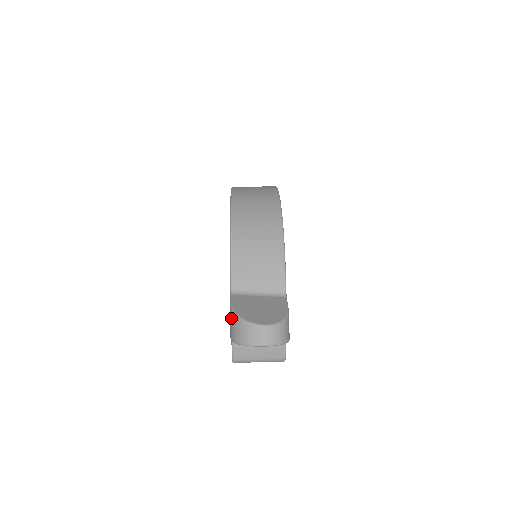
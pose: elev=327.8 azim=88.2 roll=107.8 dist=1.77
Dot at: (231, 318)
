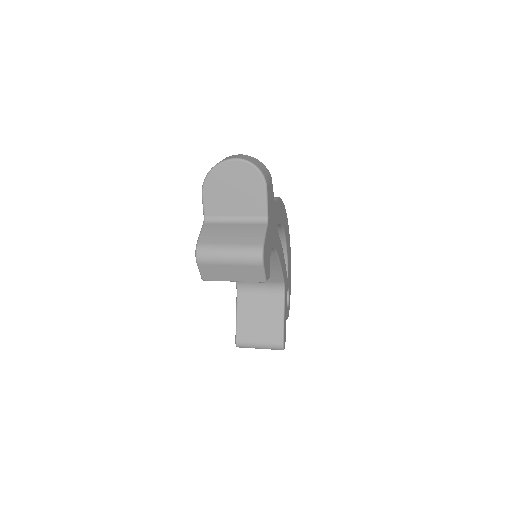
Dot at: occluded
